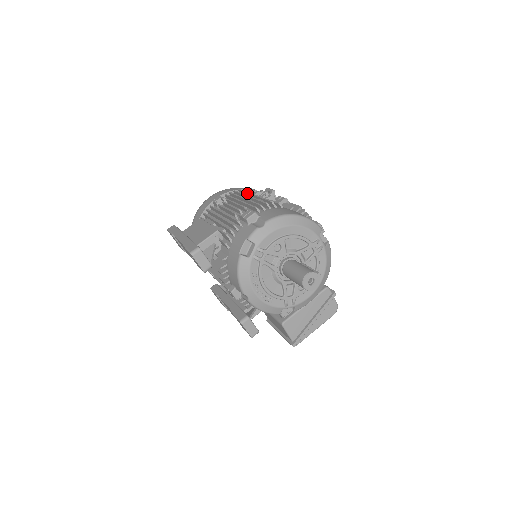
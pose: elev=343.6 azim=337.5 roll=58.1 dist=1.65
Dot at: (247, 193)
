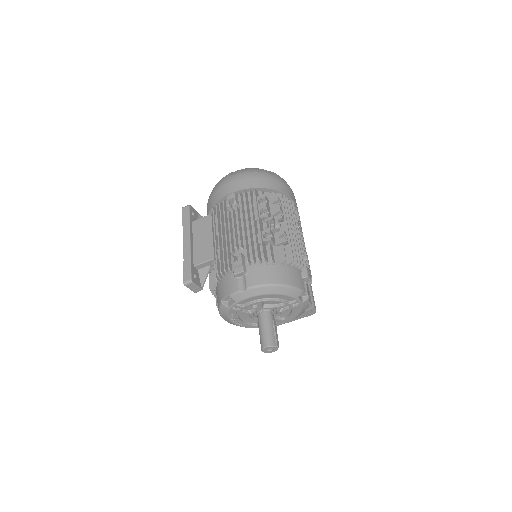
Dot at: (256, 210)
